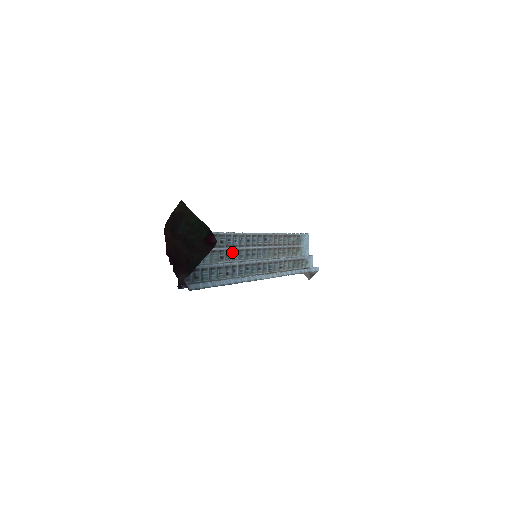
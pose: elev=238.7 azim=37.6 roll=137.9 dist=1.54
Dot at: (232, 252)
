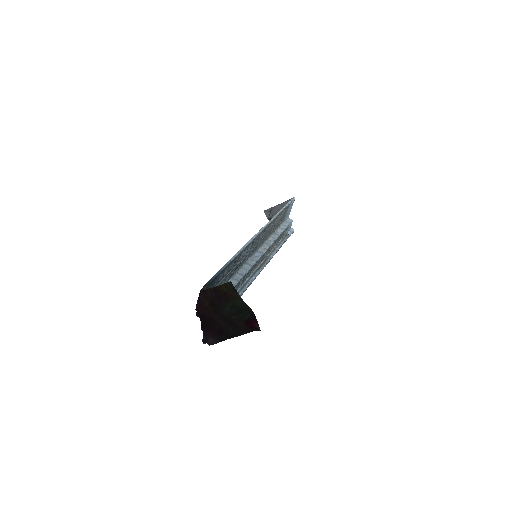
Dot at: (239, 264)
